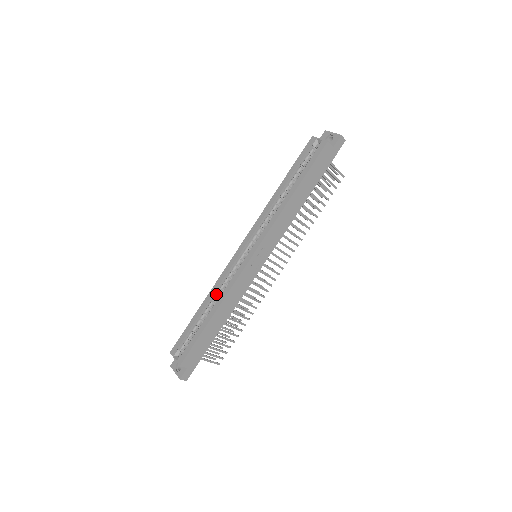
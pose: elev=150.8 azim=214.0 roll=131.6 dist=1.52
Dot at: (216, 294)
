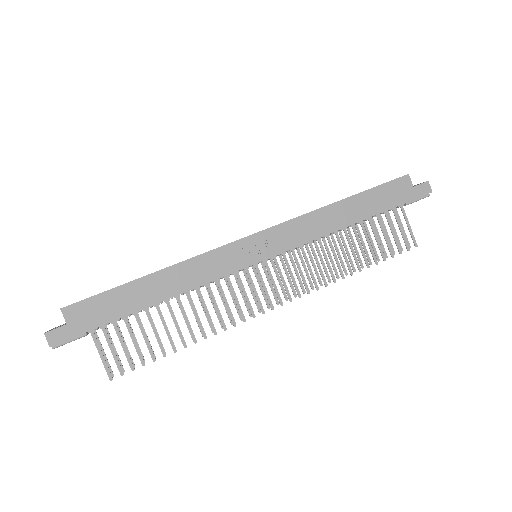
Dot at: occluded
